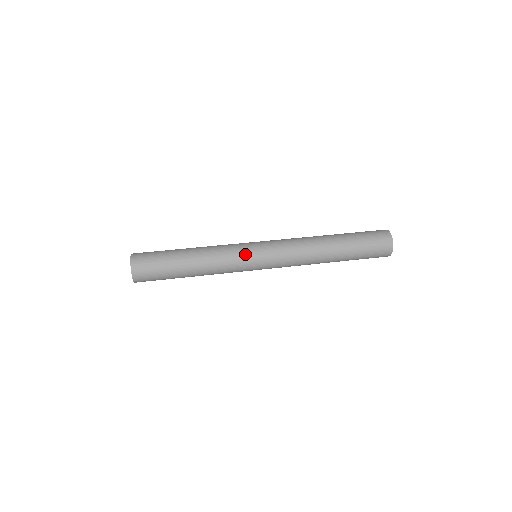
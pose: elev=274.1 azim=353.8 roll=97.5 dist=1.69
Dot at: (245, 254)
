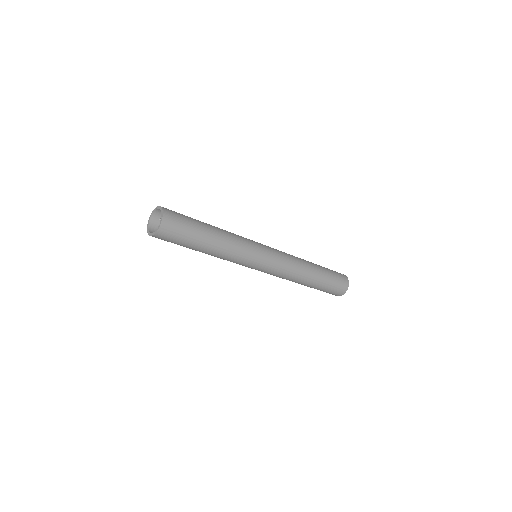
Dot at: (254, 257)
